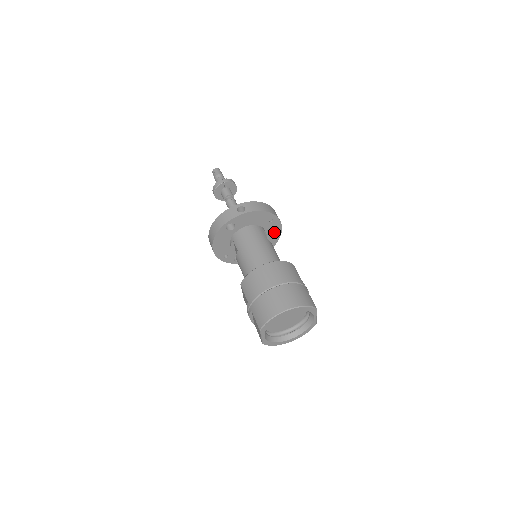
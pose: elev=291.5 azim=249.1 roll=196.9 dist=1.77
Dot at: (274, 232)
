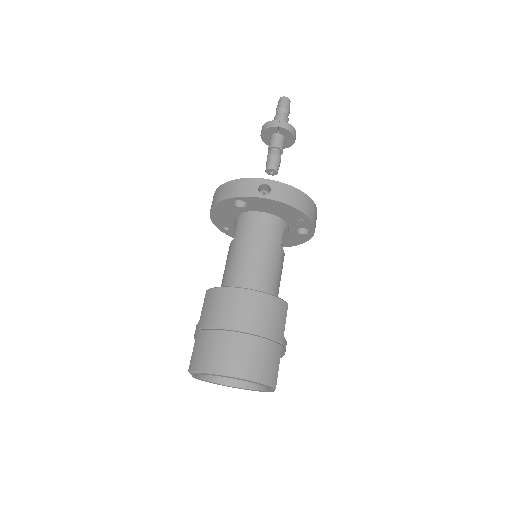
Dot at: (301, 233)
